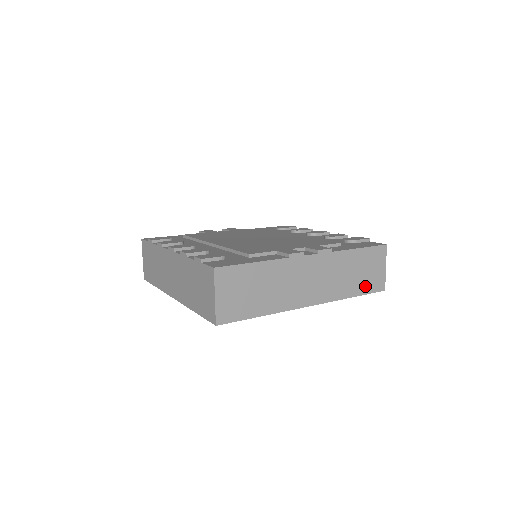
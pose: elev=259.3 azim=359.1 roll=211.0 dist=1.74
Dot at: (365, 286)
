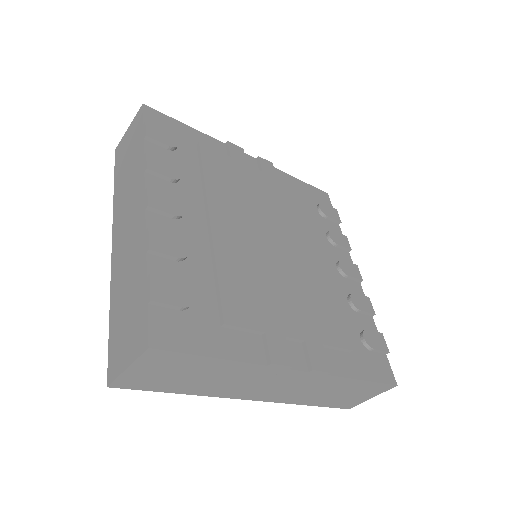
Dot at: (332, 402)
